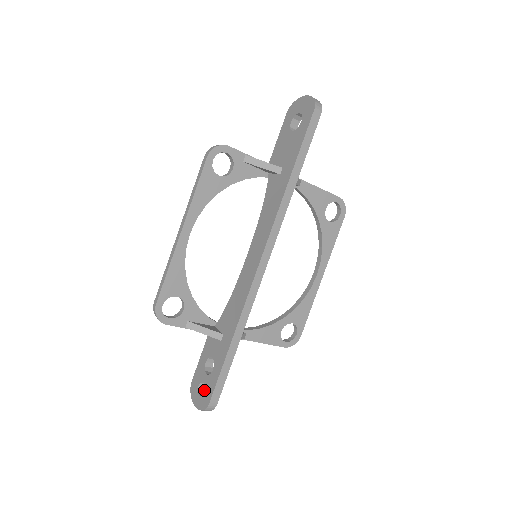
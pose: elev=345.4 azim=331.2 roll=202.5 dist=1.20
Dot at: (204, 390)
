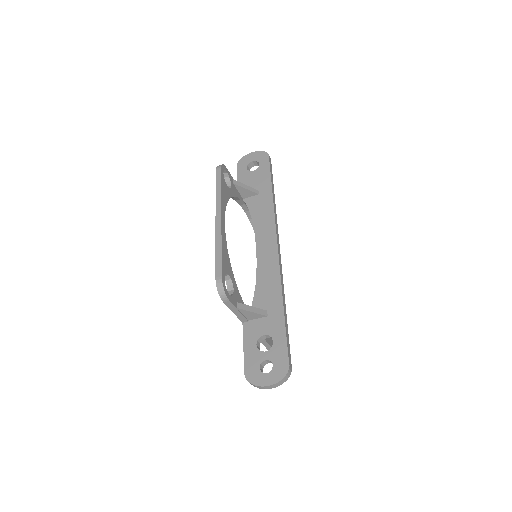
Dot at: (273, 363)
